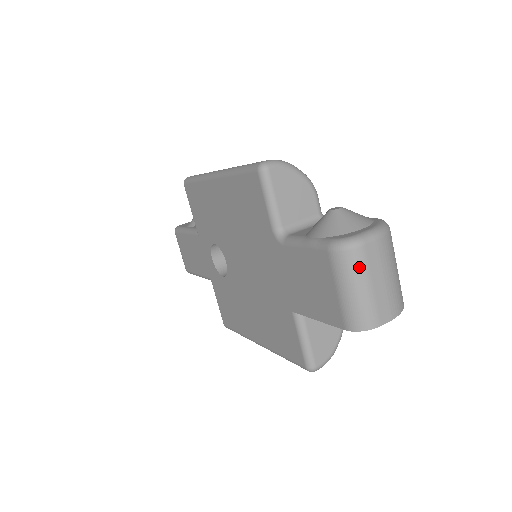
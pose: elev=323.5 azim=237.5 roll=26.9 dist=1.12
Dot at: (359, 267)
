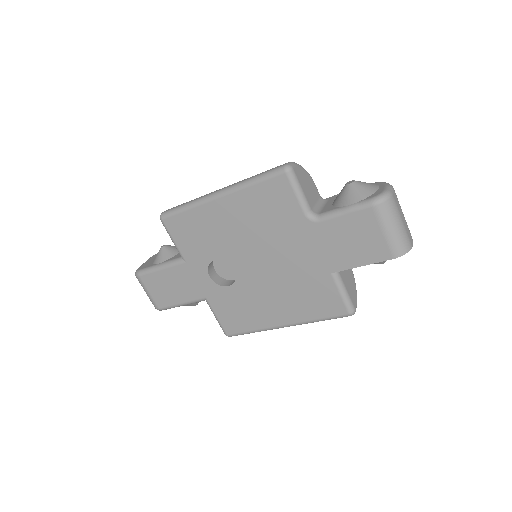
Dot at: (395, 210)
